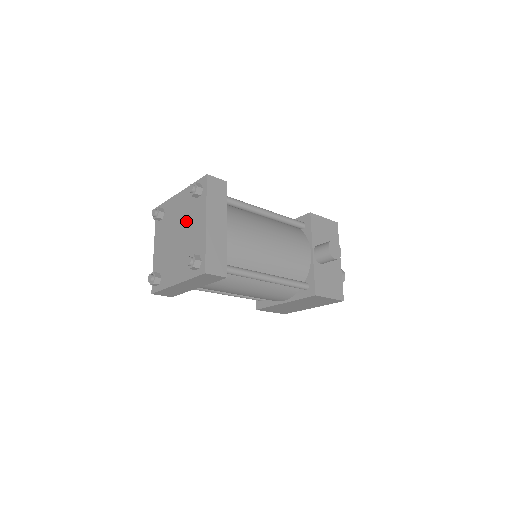
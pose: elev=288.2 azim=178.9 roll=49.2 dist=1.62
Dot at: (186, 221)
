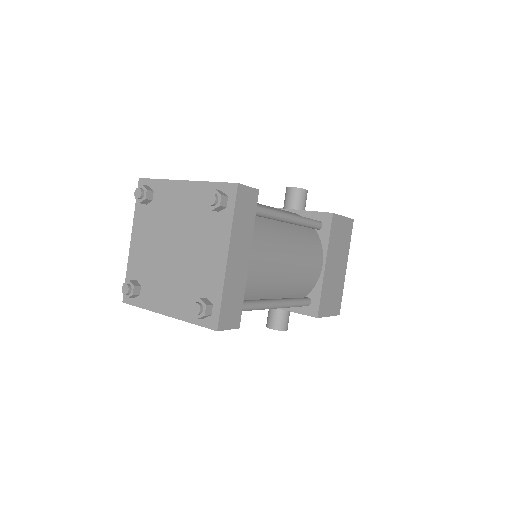
Dot at: (166, 226)
